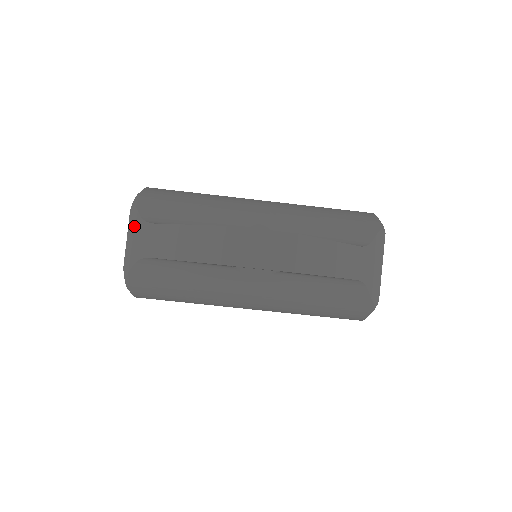
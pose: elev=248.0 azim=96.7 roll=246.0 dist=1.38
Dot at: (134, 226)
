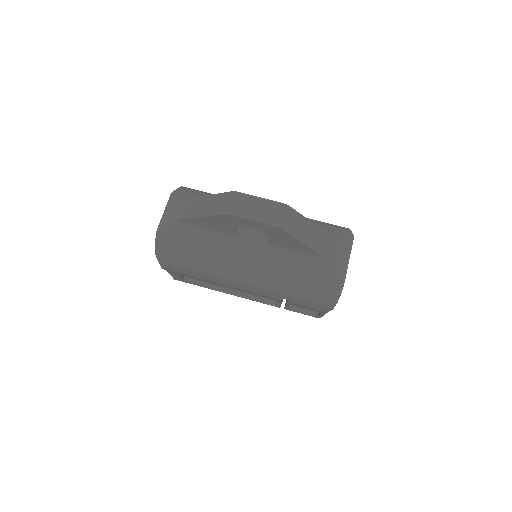
Dot at: (171, 203)
